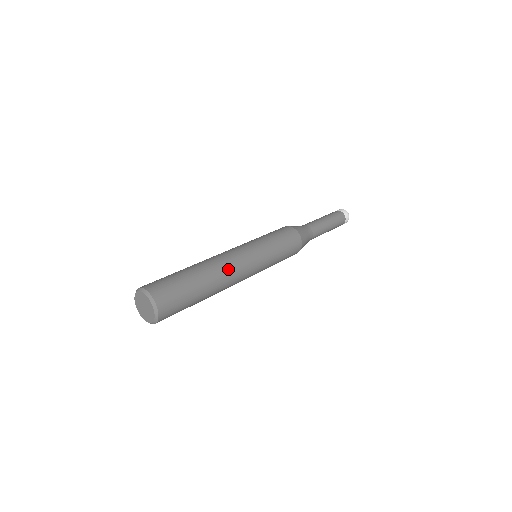
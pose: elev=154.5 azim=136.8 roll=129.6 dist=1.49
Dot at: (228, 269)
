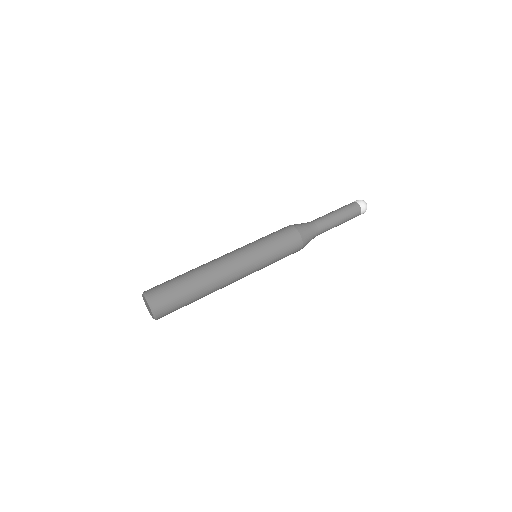
Dot at: (219, 270)
